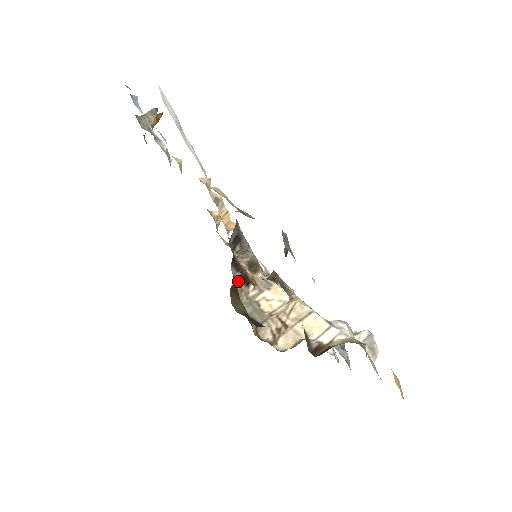
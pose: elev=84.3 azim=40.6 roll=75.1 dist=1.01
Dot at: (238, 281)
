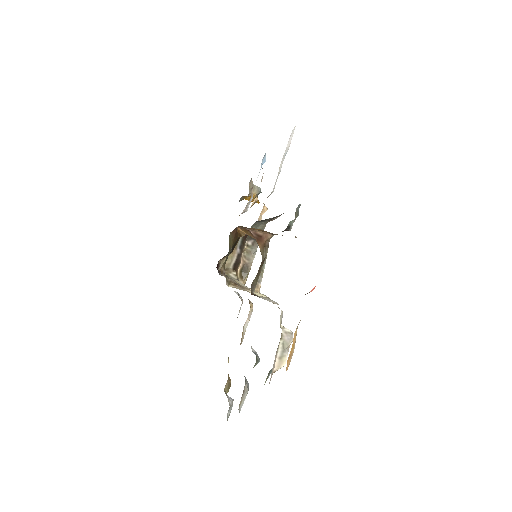
Dot at: (234, 253)
